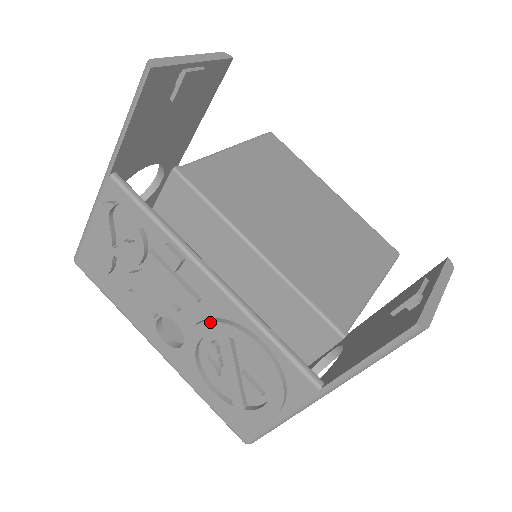
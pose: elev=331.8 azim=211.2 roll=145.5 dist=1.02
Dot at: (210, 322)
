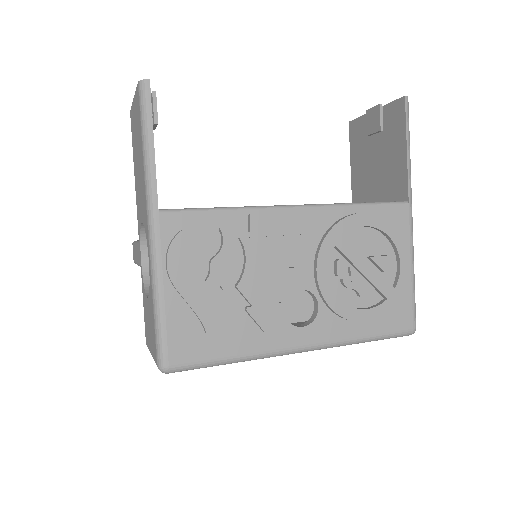
Dot at: (324, 241)
